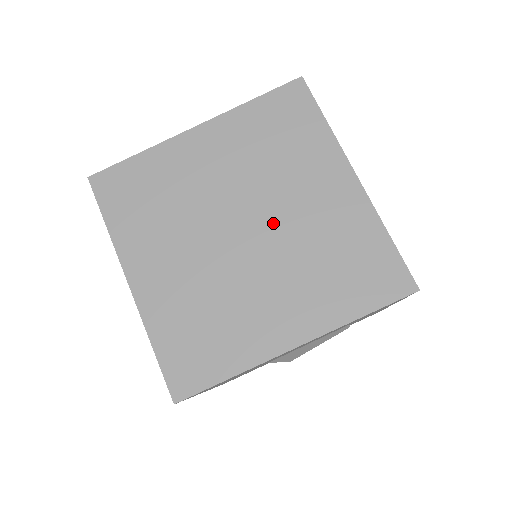
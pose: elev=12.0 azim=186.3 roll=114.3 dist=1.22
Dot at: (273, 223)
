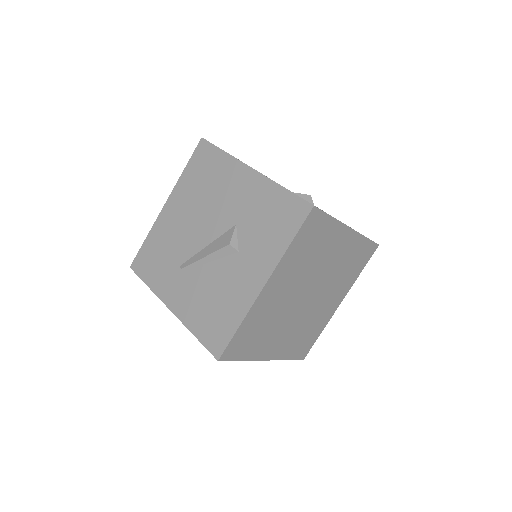
Dot at: (320, 281)
